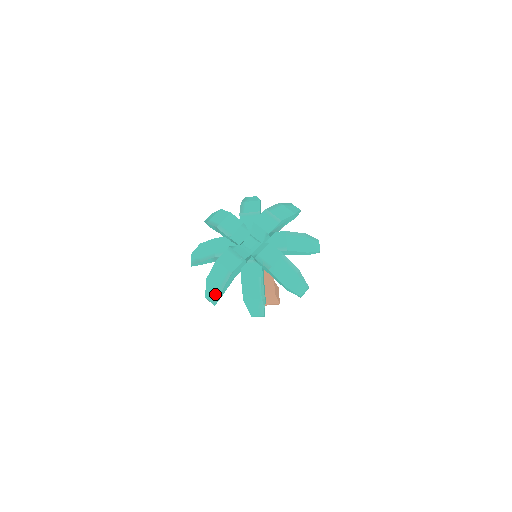
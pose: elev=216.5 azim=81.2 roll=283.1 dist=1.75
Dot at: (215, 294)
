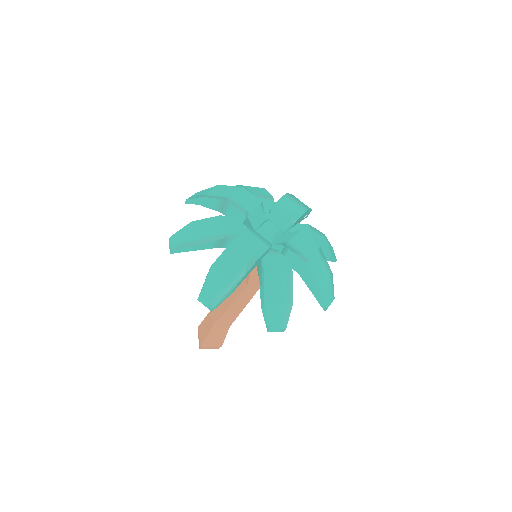
Dot at: (222, 290)
